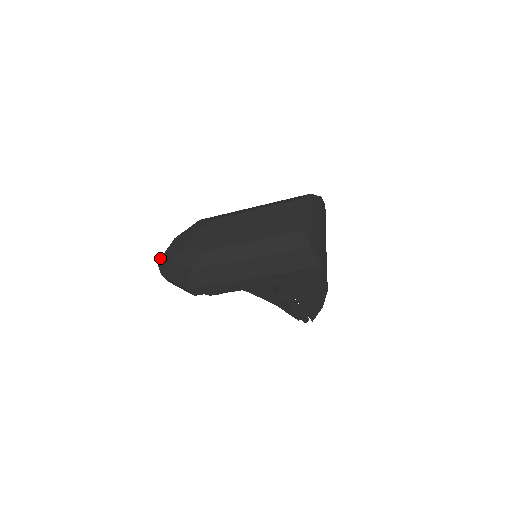
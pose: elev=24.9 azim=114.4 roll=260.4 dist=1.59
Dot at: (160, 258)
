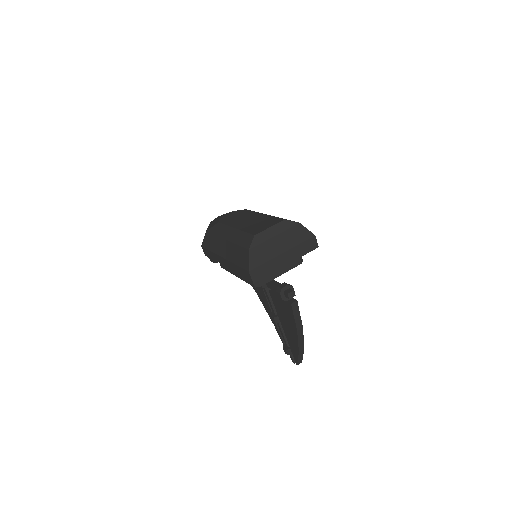
Dot at: occluded
